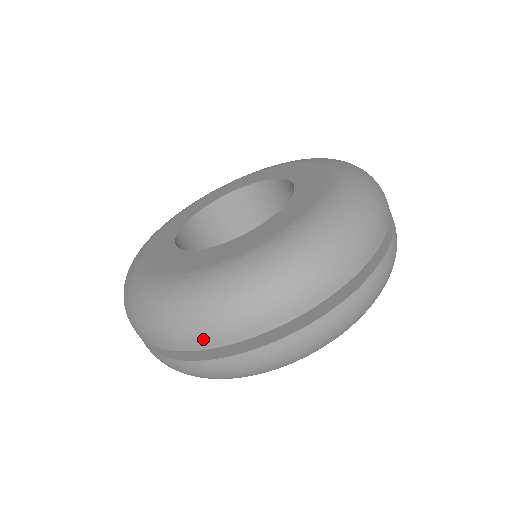
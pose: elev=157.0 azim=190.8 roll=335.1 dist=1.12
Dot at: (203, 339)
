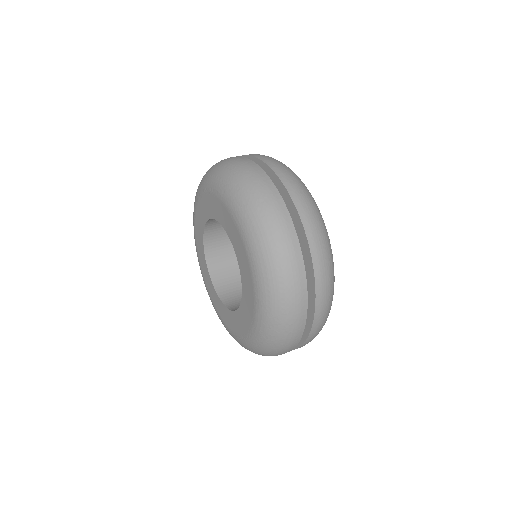
Dot at: occluded
